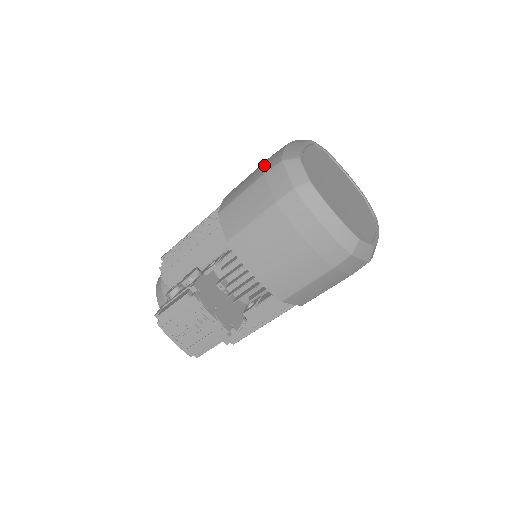
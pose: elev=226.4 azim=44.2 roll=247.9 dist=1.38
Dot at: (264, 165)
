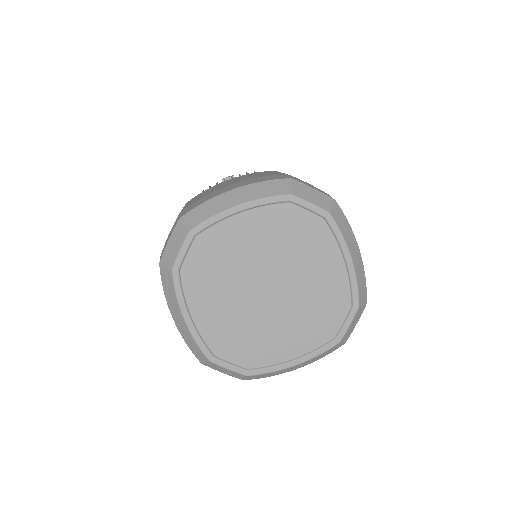
Dot at: occluded
